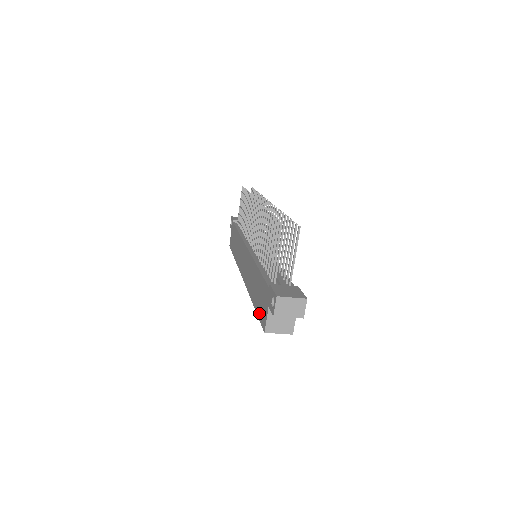
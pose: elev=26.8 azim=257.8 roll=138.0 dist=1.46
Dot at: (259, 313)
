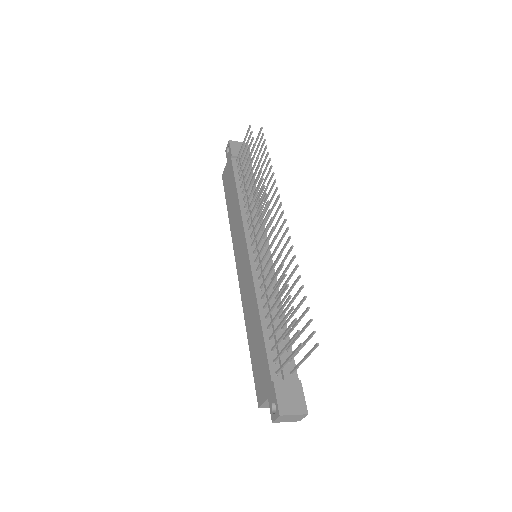
Dot at: (255, 373)
